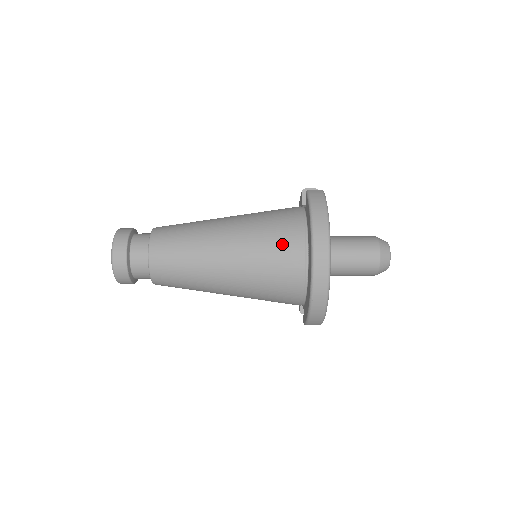
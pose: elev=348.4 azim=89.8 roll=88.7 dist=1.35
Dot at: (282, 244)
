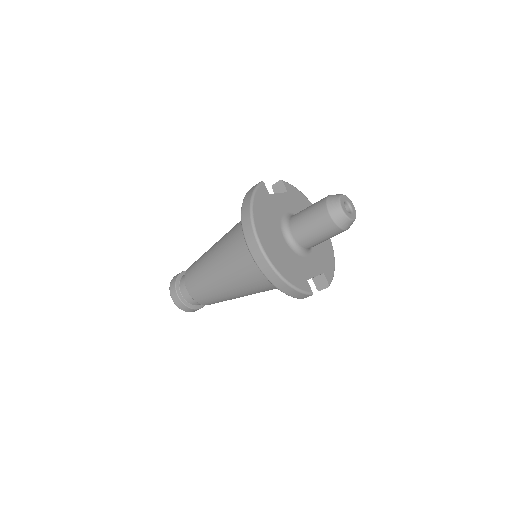
Dot at: (240, 239)
